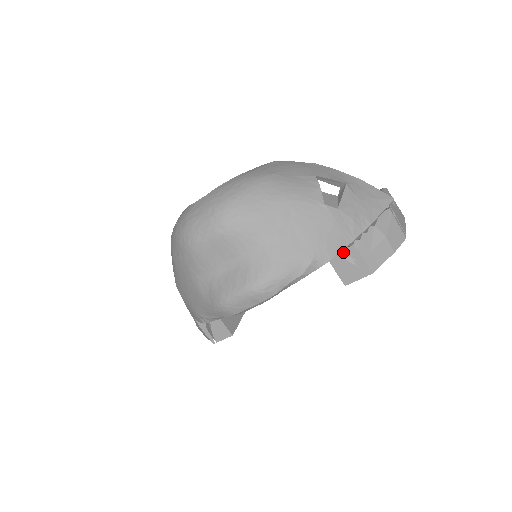
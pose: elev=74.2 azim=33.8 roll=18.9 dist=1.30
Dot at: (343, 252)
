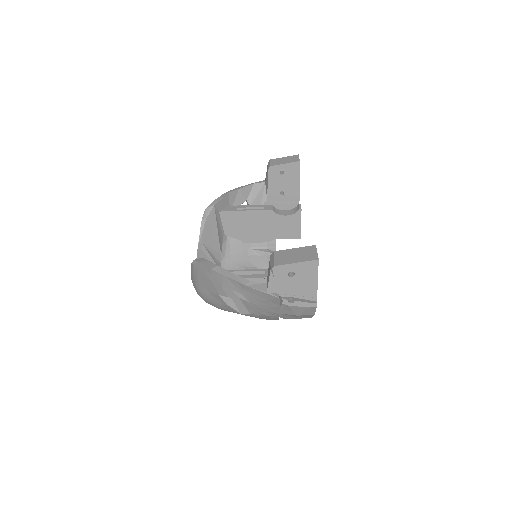
Dot at: occluded
